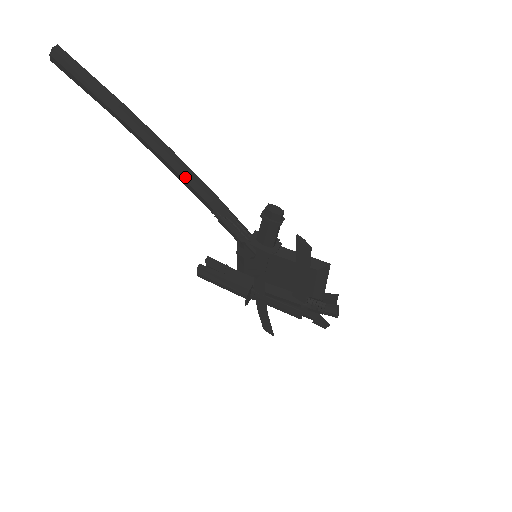
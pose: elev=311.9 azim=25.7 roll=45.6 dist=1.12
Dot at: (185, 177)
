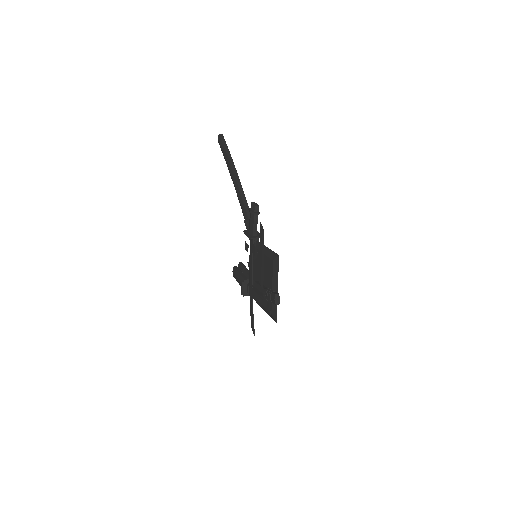
Dot at: (240, 198)
